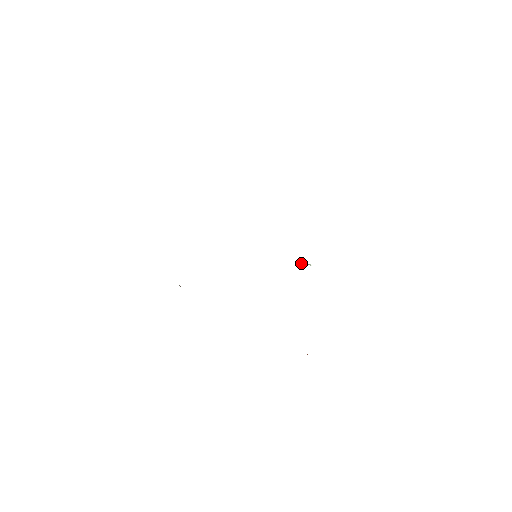
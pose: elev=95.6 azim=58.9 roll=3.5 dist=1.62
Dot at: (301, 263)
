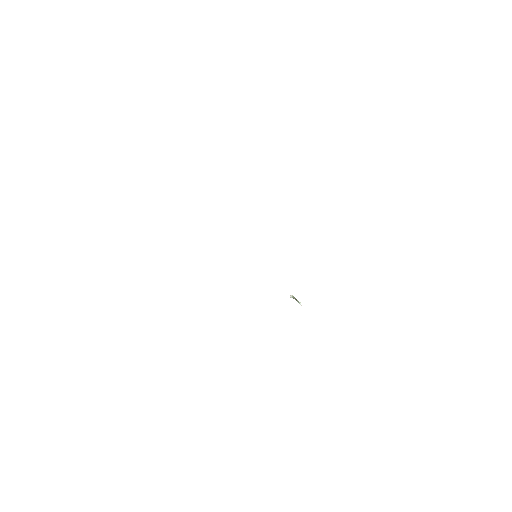
Dot at: (293, 297)
